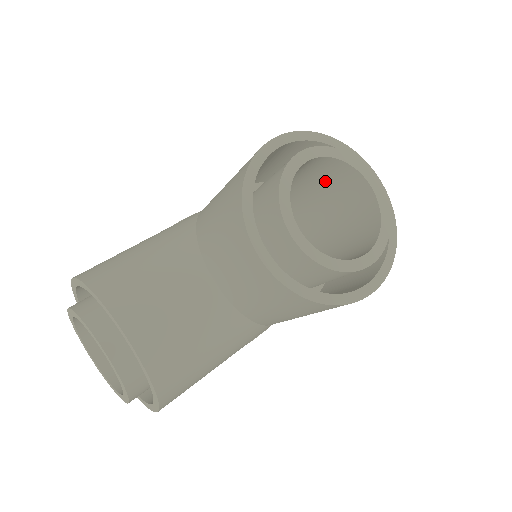
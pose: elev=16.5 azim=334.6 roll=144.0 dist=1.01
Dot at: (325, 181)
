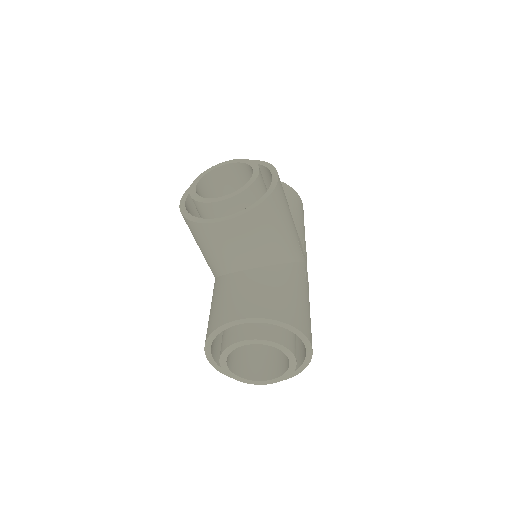
Dot at: (219, 190)
